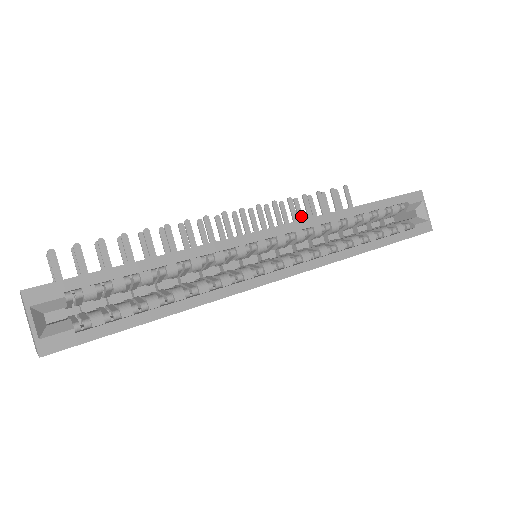
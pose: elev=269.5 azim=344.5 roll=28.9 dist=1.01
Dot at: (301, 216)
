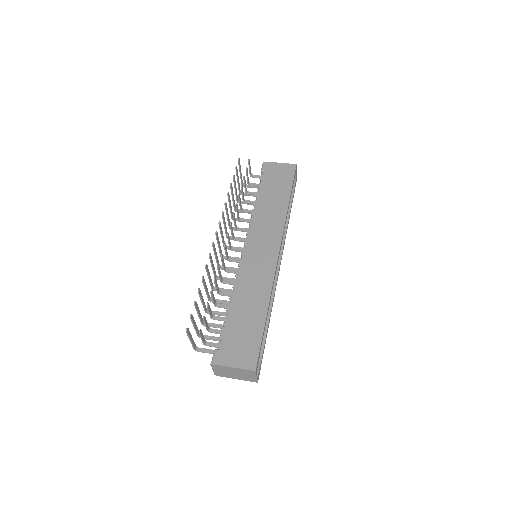
Dot at: occluded
